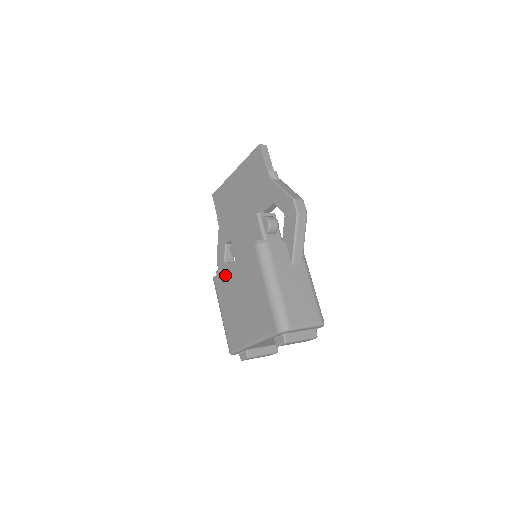
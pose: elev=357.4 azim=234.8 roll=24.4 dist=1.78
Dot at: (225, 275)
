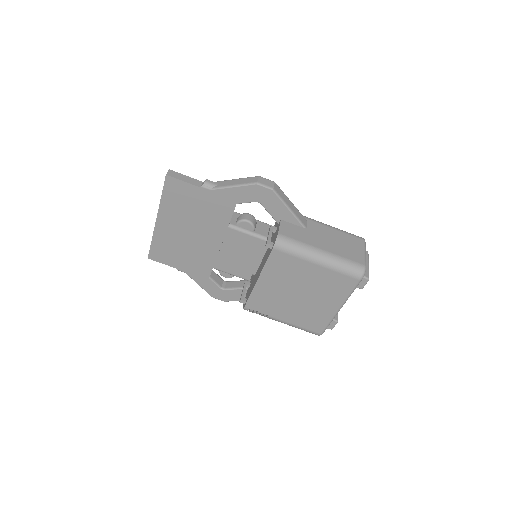
Dot at: (258, 295)
